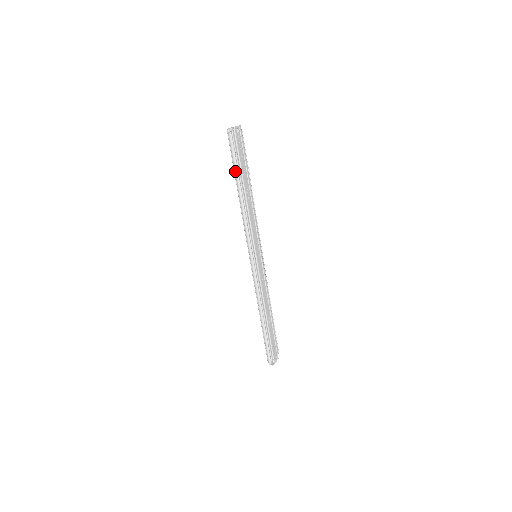
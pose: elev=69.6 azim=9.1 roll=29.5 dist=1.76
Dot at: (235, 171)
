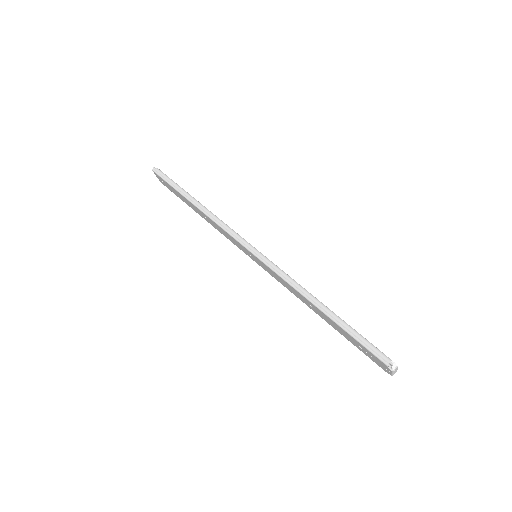
Dot at: (179, 189)
